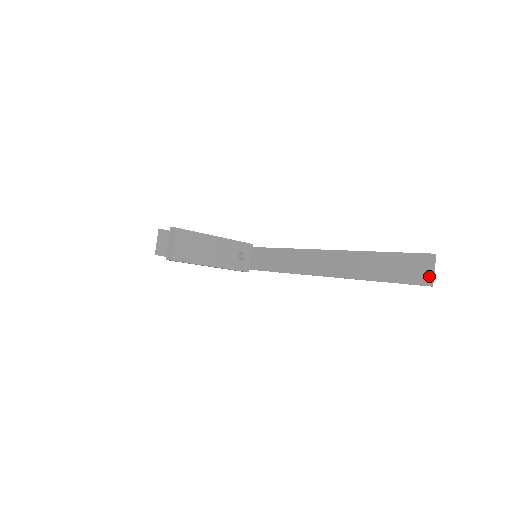
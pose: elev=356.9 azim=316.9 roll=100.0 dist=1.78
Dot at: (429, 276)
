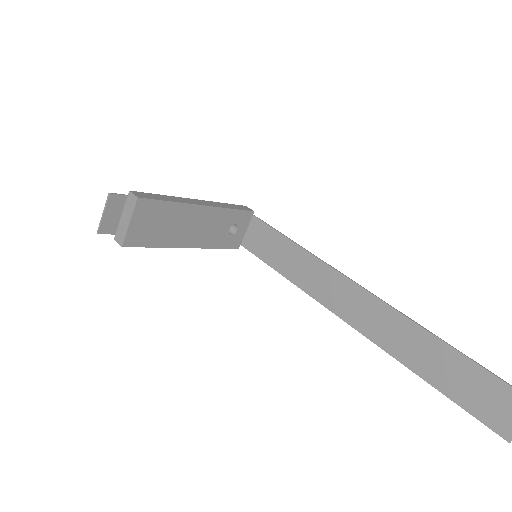
Dot at: out of frame
